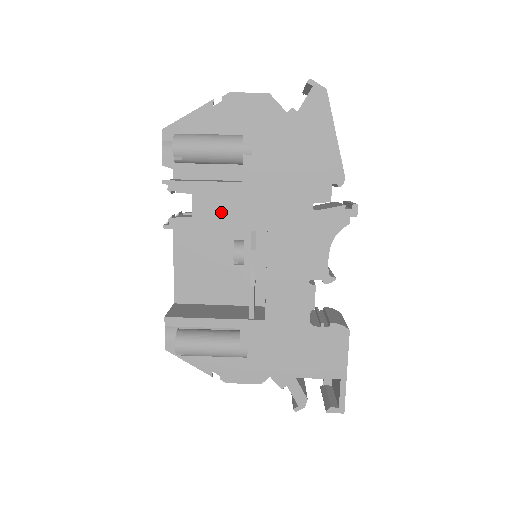
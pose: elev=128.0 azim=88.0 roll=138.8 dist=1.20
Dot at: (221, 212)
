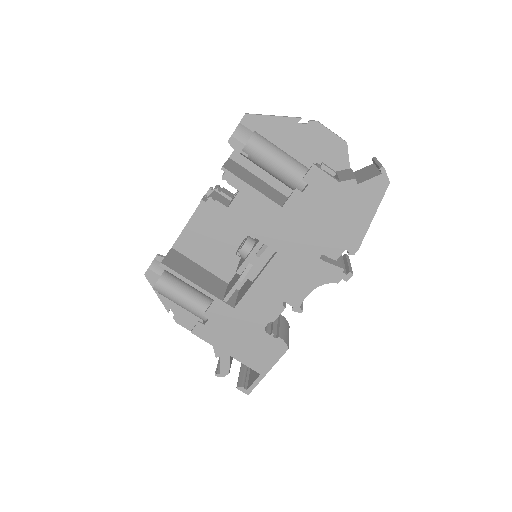
Dot at: (252, 218)
